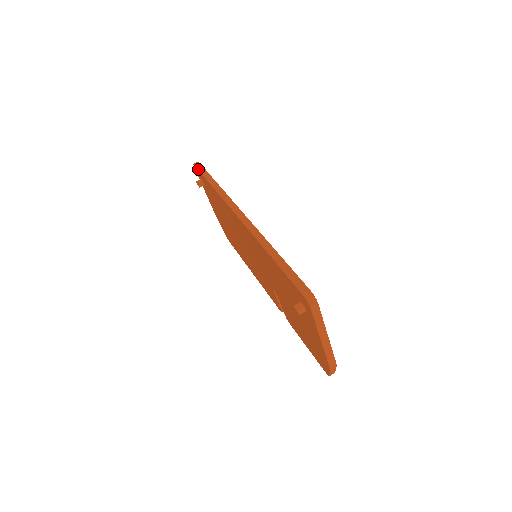
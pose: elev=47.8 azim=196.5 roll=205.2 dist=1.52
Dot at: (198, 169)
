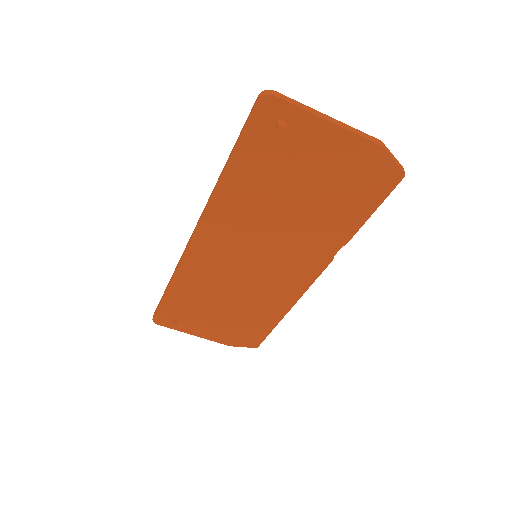
Dot at: (156, 310)
